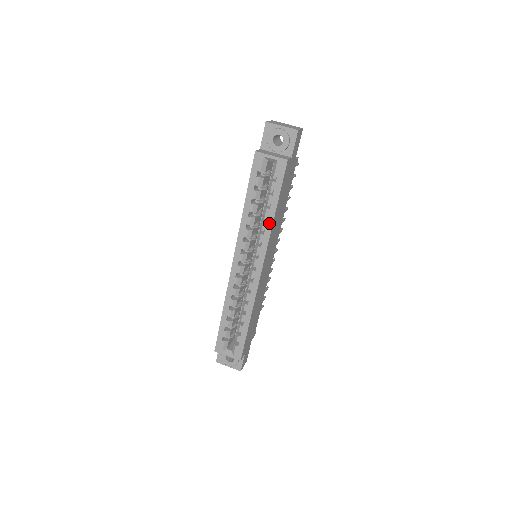
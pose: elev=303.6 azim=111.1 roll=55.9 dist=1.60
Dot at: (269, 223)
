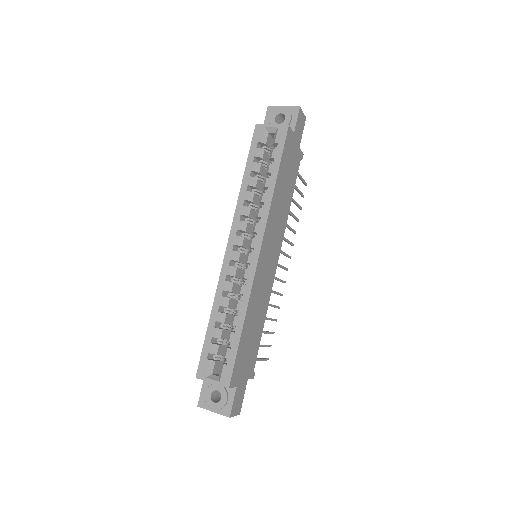
Dot at: (269, 194)
